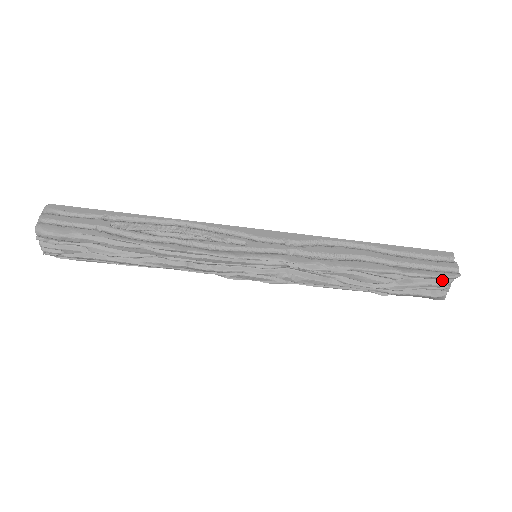
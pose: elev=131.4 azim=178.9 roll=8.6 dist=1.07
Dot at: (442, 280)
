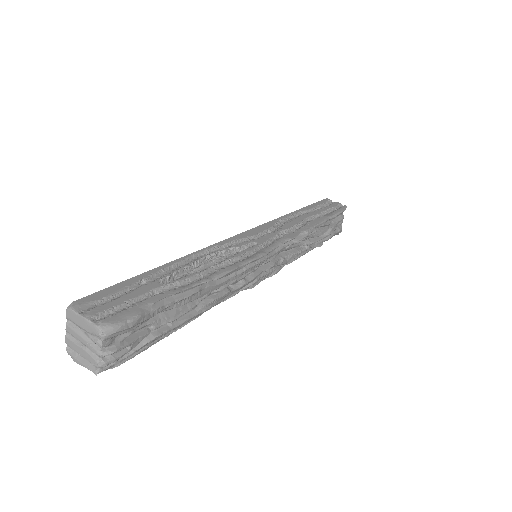
Dot at: (341, 215)
